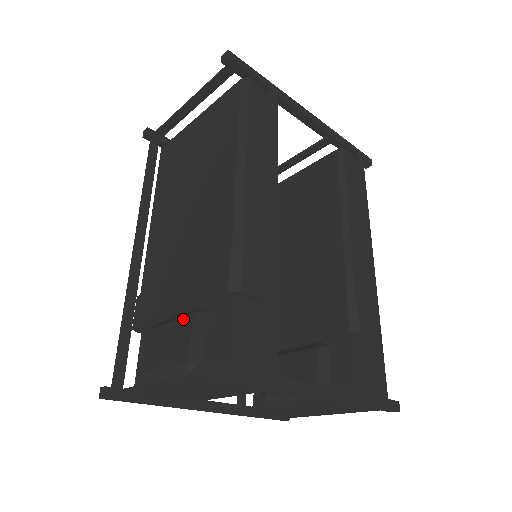
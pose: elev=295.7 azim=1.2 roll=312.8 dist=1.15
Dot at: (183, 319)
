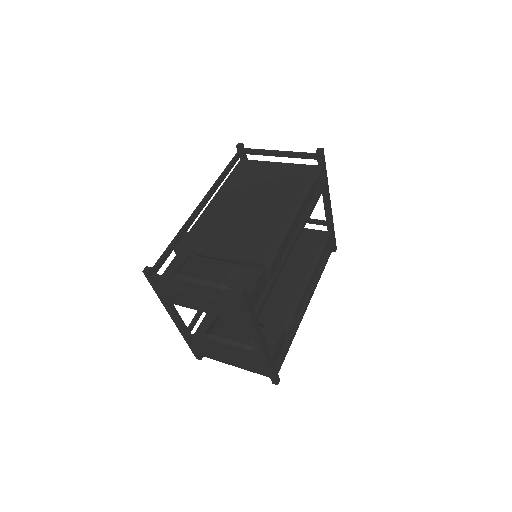
Dot at: (225, 262)
